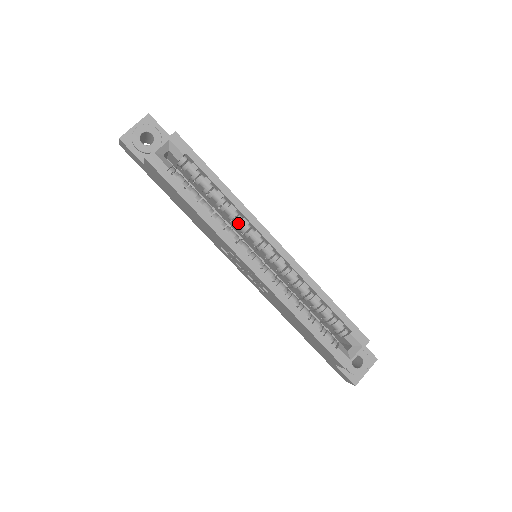
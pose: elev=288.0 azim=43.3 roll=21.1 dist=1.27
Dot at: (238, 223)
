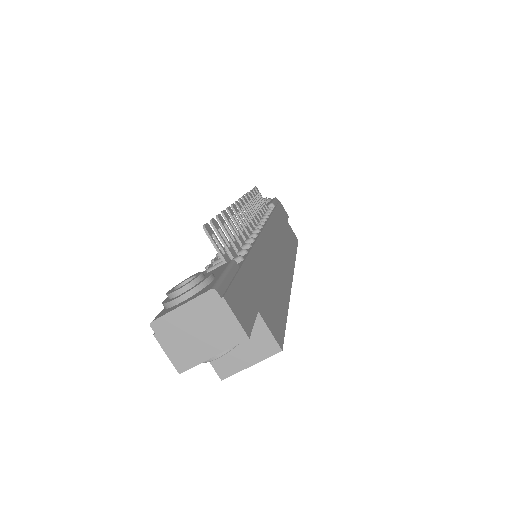
Dot at: occluded
